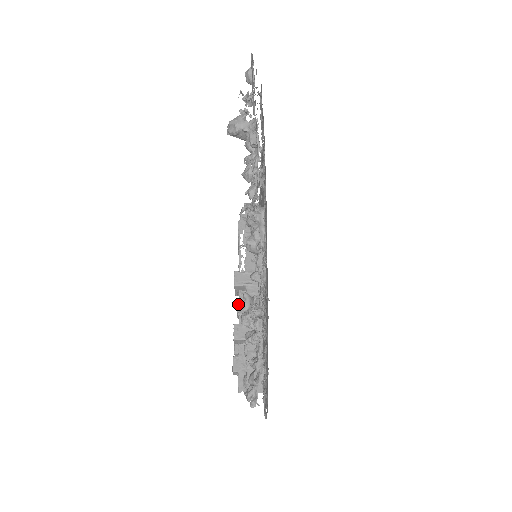
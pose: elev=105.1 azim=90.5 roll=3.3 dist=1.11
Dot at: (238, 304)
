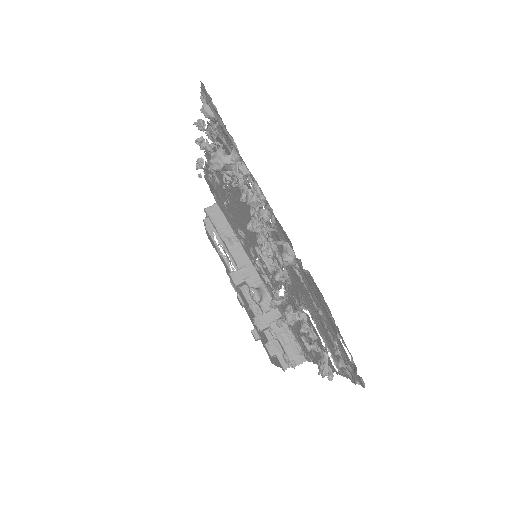
Dot at: (240, 298)
